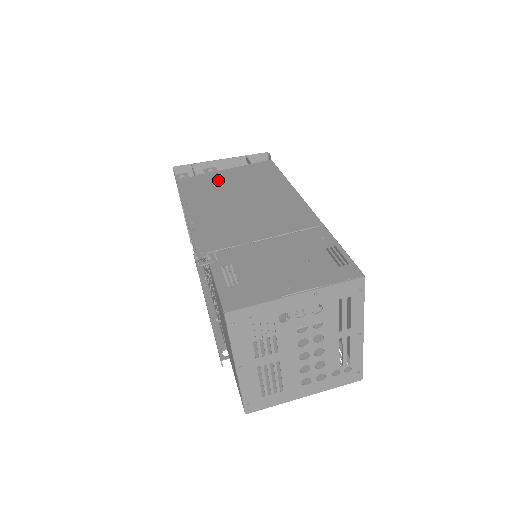
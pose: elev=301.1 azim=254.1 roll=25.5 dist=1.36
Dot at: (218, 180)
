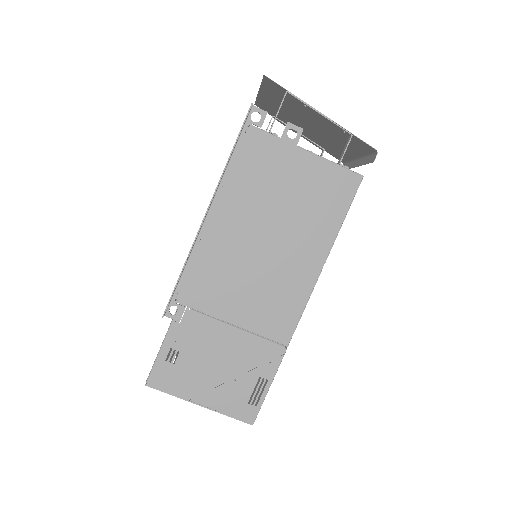
Dot at: (280, 172)
